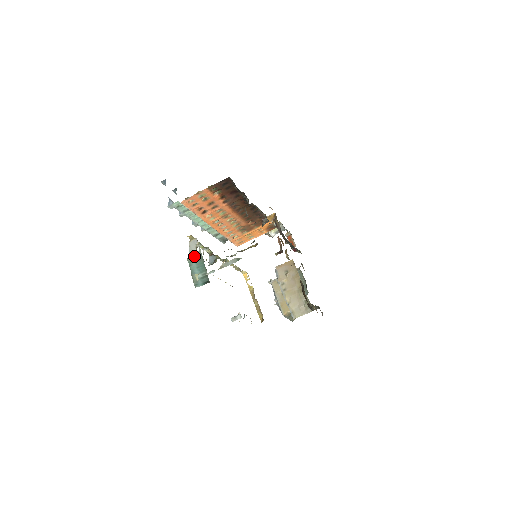
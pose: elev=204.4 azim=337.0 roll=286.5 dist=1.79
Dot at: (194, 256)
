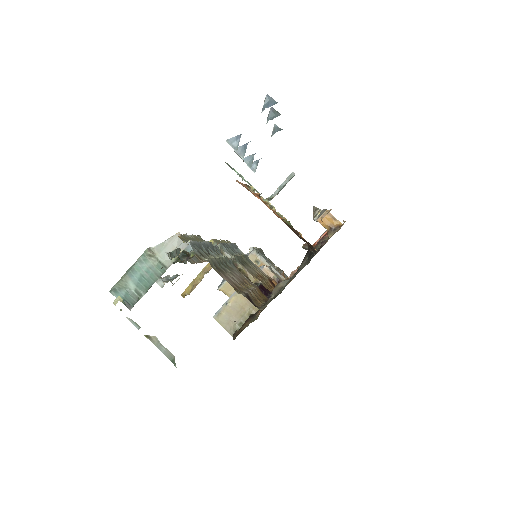
Dot at: (158, 257)
